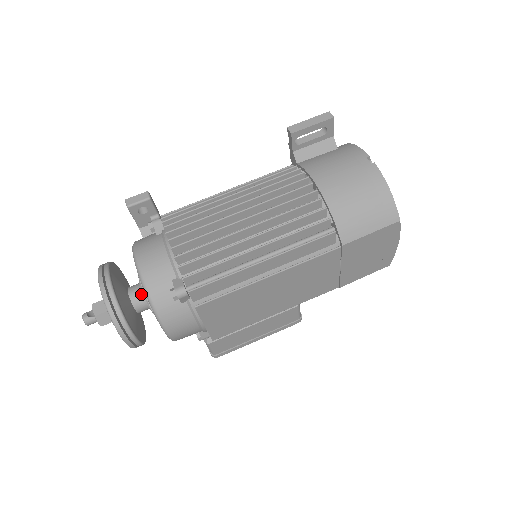
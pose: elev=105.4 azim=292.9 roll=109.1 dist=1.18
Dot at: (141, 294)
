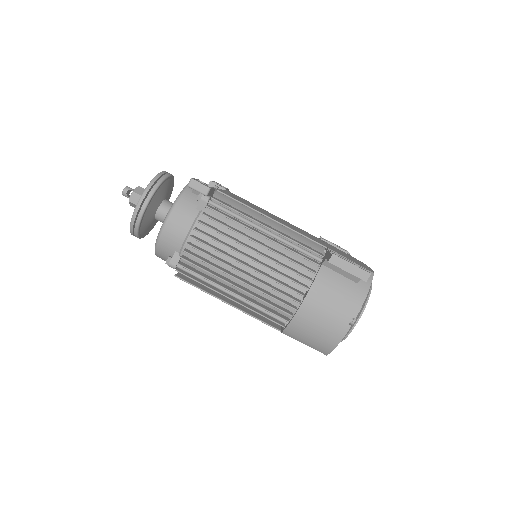
Dot at: (164, 218)
